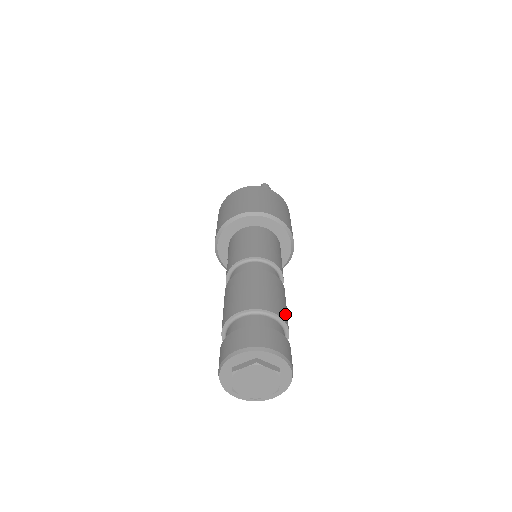
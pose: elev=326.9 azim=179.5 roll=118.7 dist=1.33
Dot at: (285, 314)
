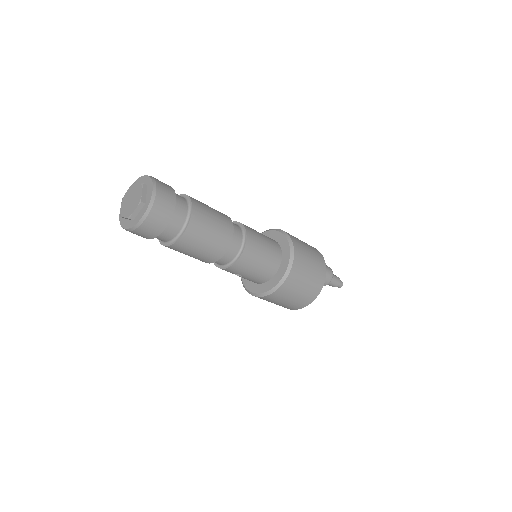
Dot at: (200, 204)
